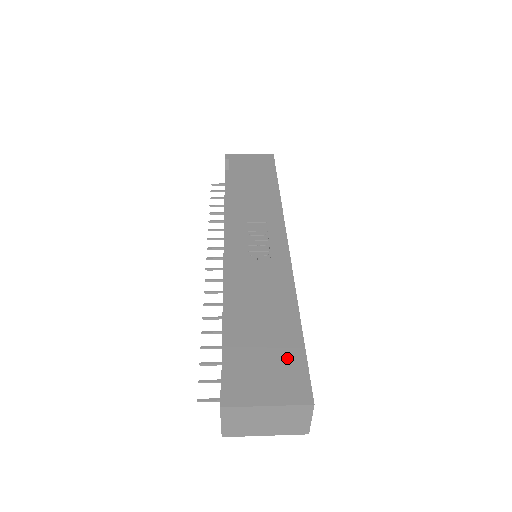
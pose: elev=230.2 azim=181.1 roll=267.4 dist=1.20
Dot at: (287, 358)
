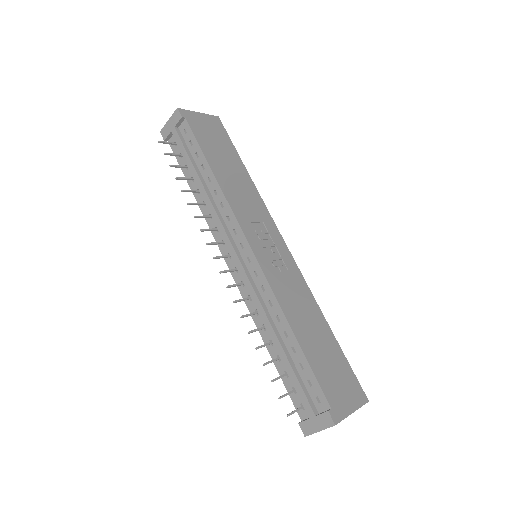
Dot at: (343, 369)
